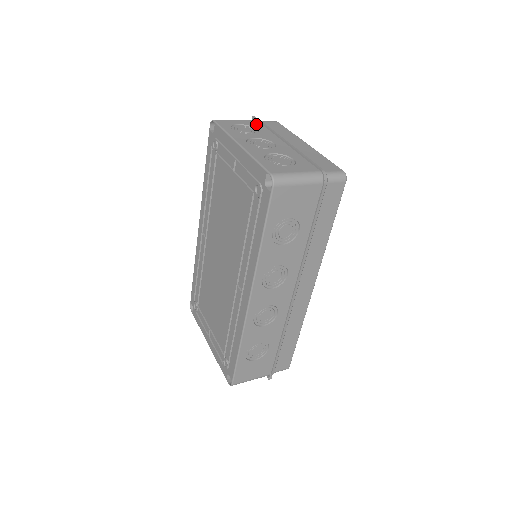
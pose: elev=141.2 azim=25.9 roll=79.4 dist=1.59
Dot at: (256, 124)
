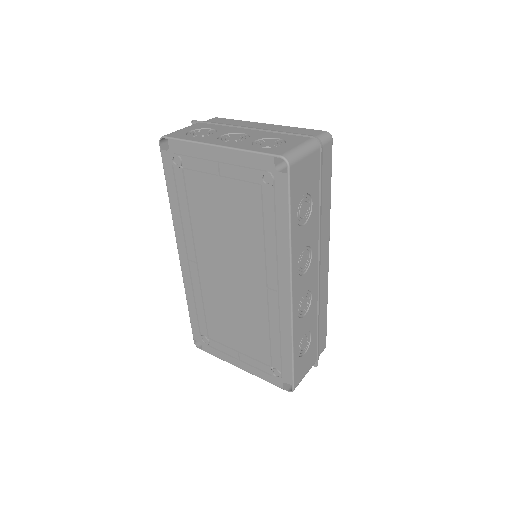
Dot at: (204, 125)
